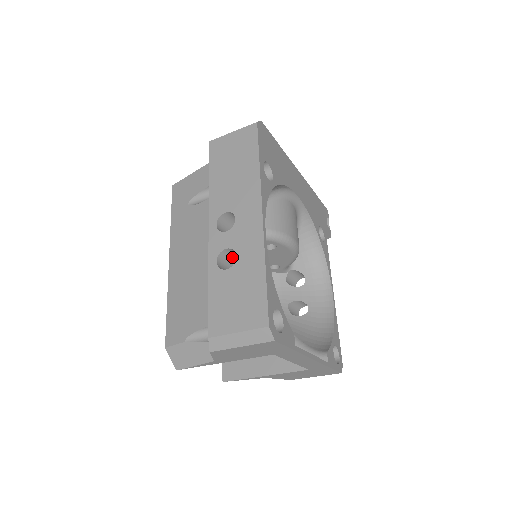
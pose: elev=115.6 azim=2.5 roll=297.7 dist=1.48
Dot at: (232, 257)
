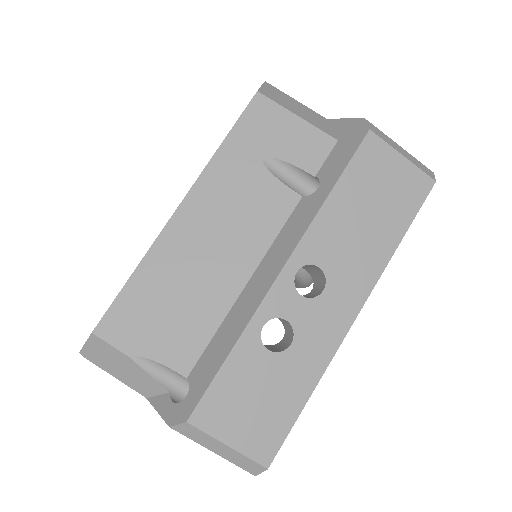
Dot at: occluded
